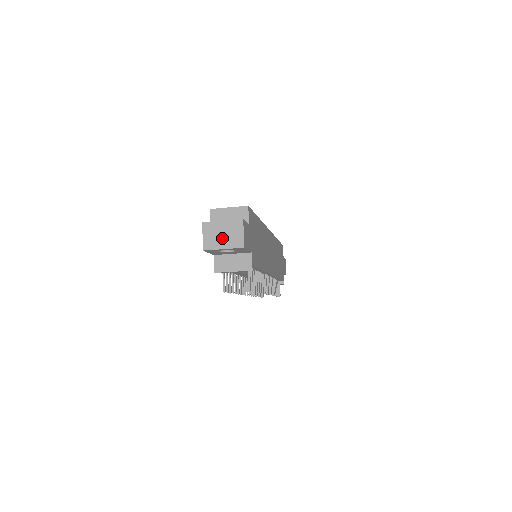
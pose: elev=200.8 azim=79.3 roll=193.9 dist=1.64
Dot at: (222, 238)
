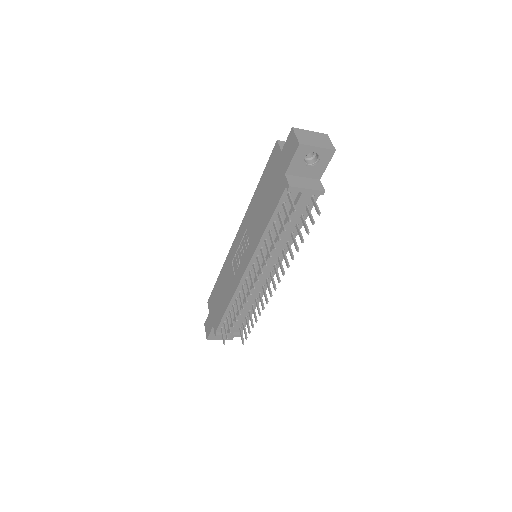
Dot at: (314, 140)
